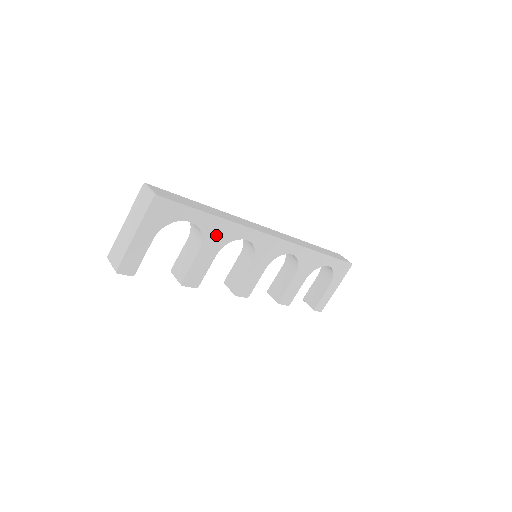
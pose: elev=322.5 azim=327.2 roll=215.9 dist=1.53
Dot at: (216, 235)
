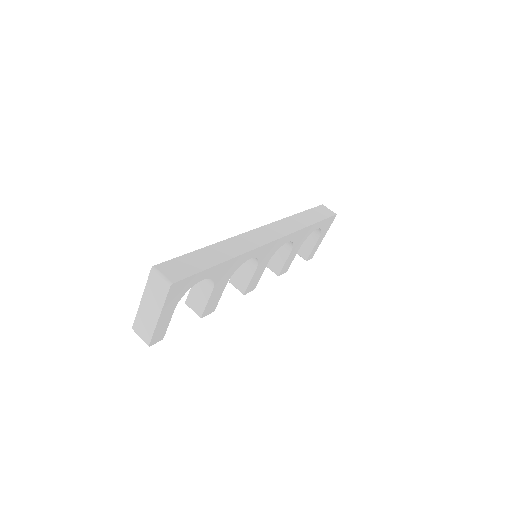
Dot at: (225, 273)
